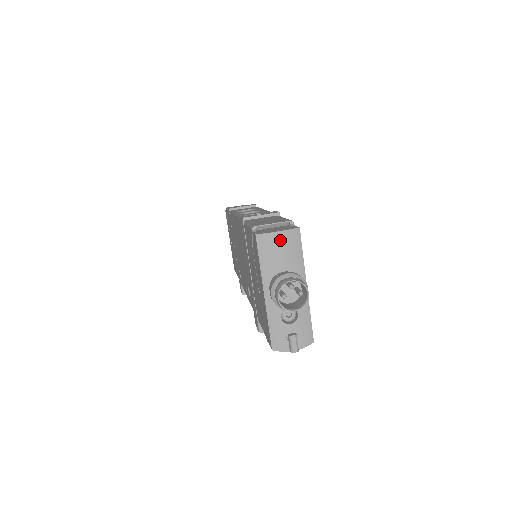
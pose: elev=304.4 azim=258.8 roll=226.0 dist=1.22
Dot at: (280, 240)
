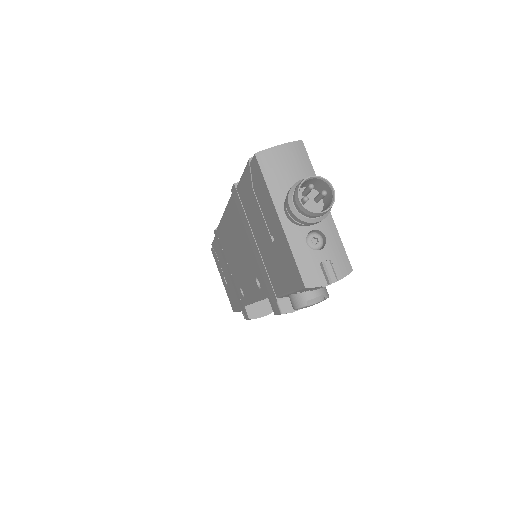
Dot at: (284, 154)
